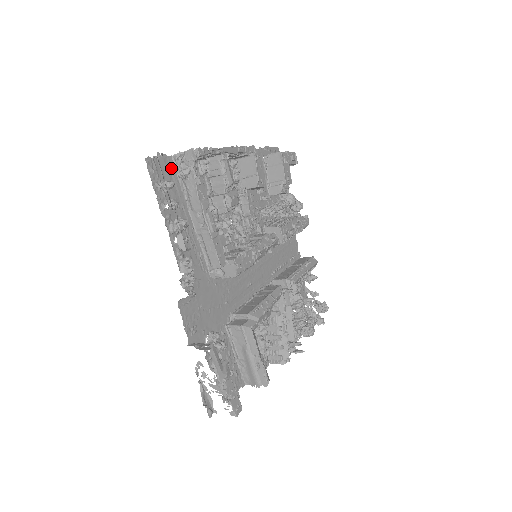
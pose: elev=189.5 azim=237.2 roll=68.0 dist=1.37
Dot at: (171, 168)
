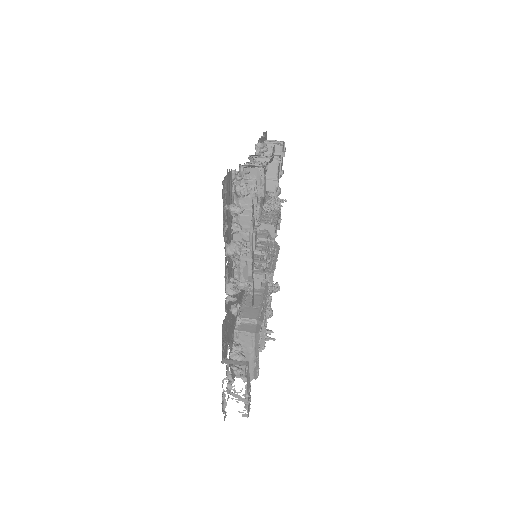
Dot at: (230, 184)
